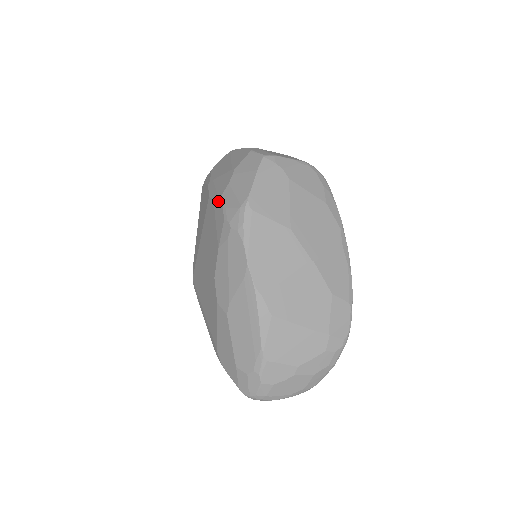
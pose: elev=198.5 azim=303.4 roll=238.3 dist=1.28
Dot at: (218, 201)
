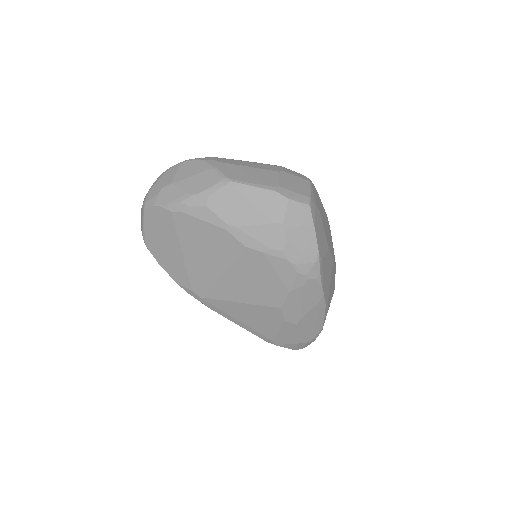
Dot at: (278, 257)
